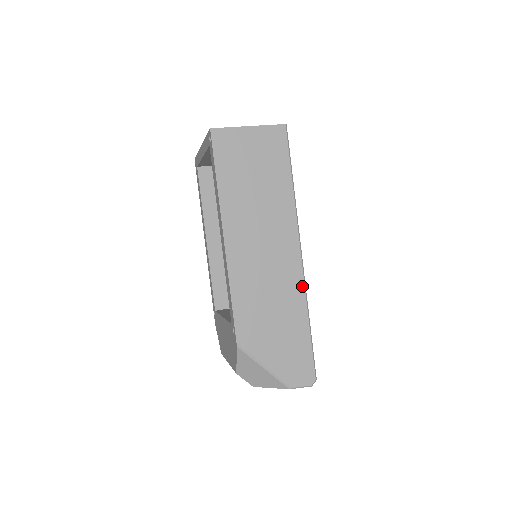
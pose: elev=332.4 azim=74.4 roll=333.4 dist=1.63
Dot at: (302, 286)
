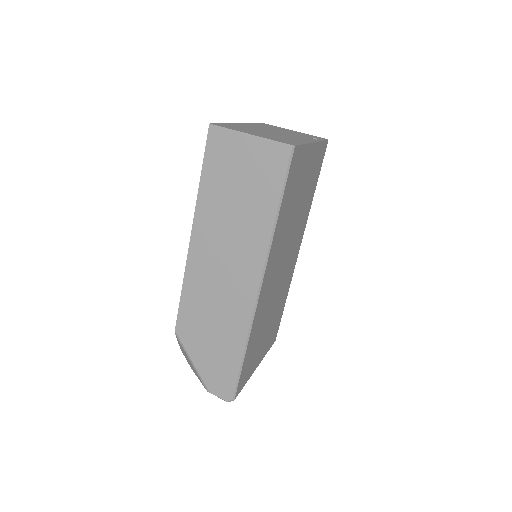
Dot at: (249, 317)
